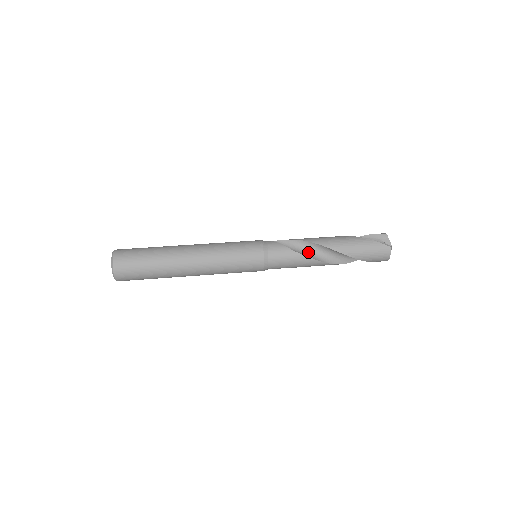
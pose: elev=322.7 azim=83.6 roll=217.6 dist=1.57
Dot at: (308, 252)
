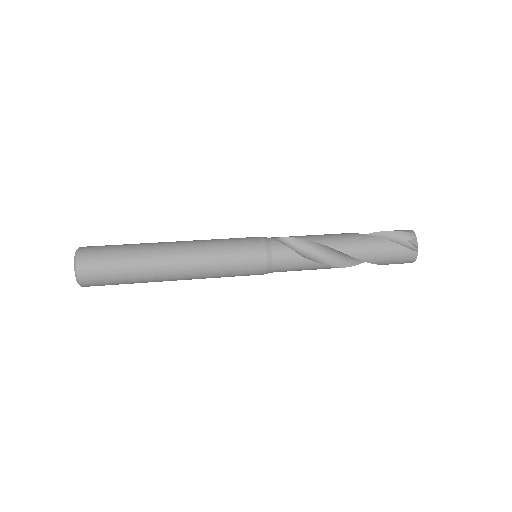
Dot at: (320, 255)
